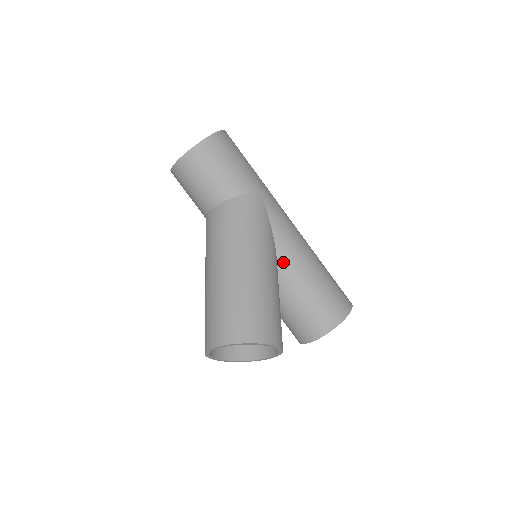
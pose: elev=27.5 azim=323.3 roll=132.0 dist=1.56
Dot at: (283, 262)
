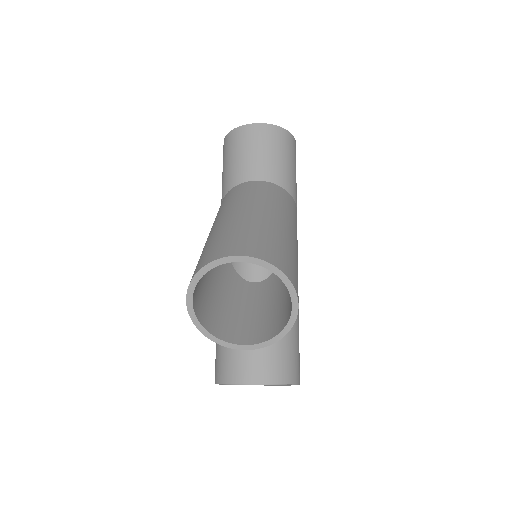
Dot at: occluded
